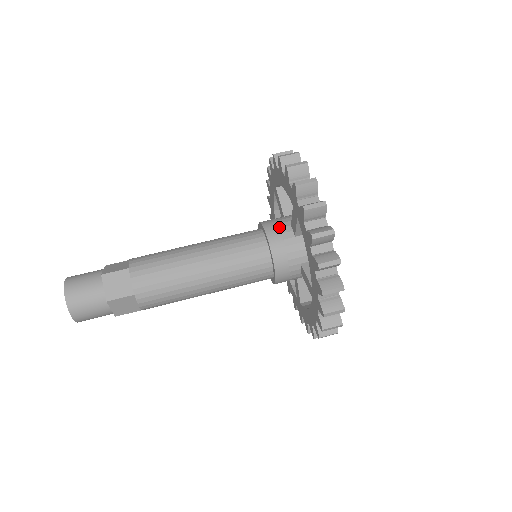
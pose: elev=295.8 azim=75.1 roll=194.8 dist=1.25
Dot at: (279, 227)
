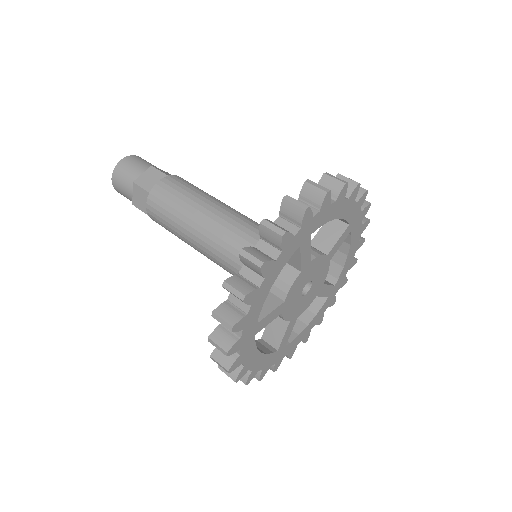
Dot at: occluded
